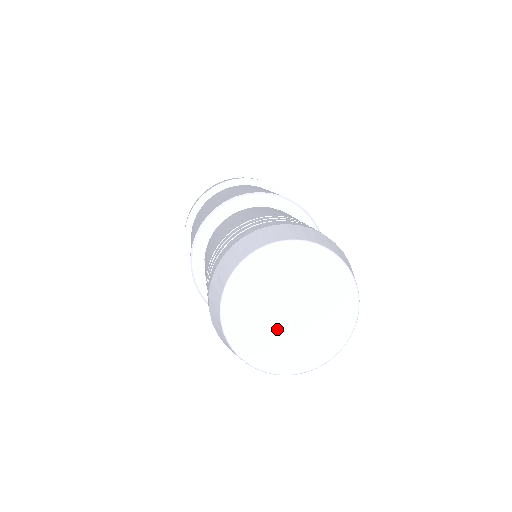
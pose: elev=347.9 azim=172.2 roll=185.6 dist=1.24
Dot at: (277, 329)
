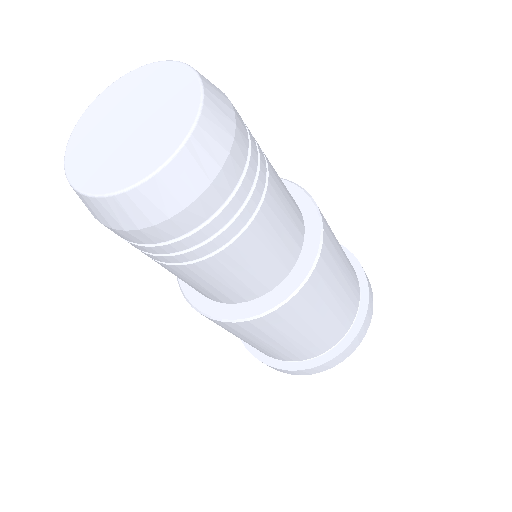
Dot at: (107, 141)
